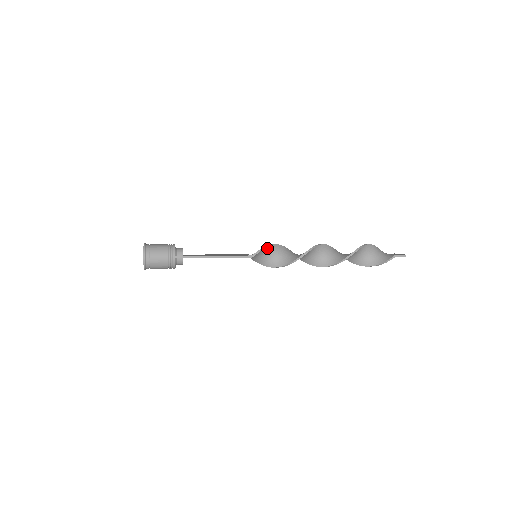
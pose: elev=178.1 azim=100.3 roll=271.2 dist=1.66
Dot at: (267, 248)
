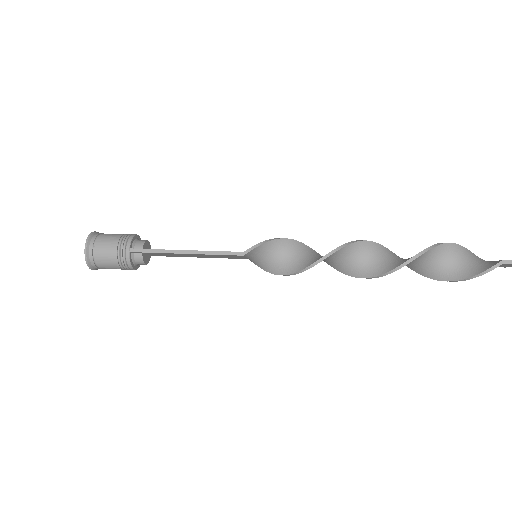
Dot at: (271, 243)
